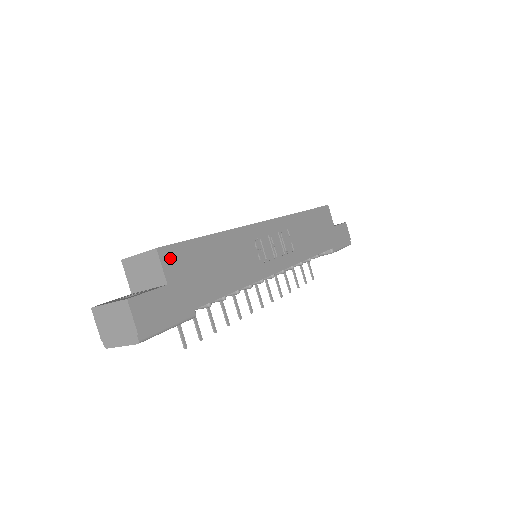
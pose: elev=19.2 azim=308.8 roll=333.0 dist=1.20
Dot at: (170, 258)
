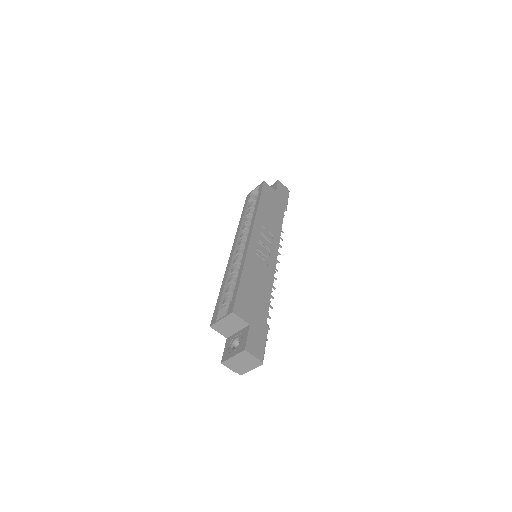
Dot at: (240, 310)
